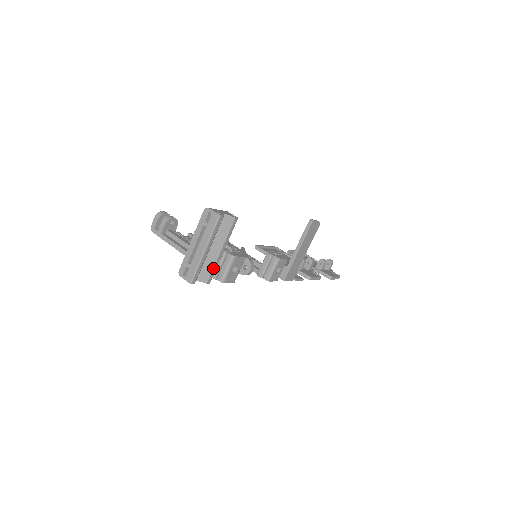
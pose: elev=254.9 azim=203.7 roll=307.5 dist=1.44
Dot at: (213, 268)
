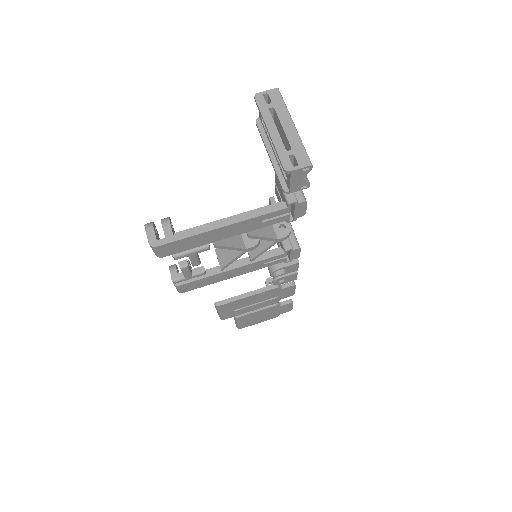
Dot at: occluded
